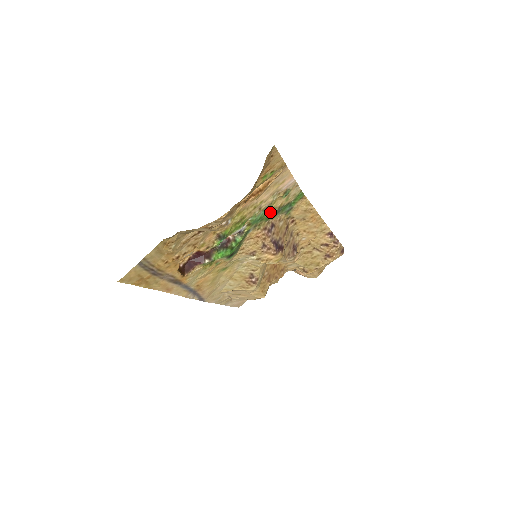
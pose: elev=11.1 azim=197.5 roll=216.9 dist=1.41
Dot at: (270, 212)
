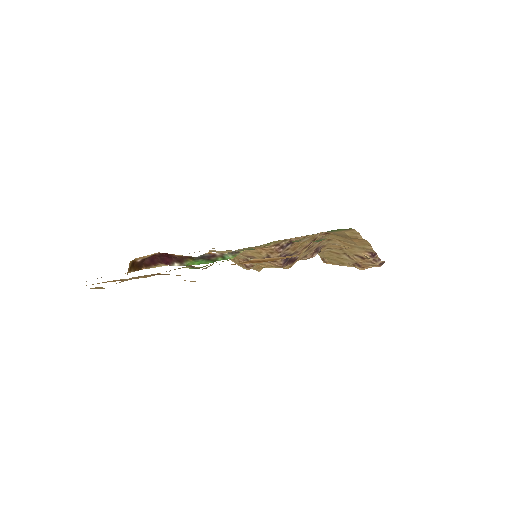
Dot at: (288, 242)
